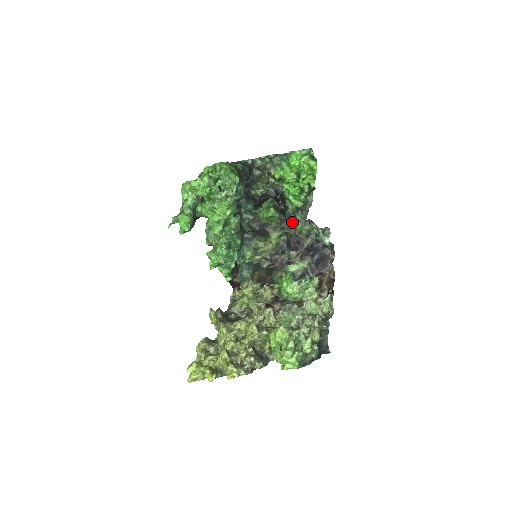
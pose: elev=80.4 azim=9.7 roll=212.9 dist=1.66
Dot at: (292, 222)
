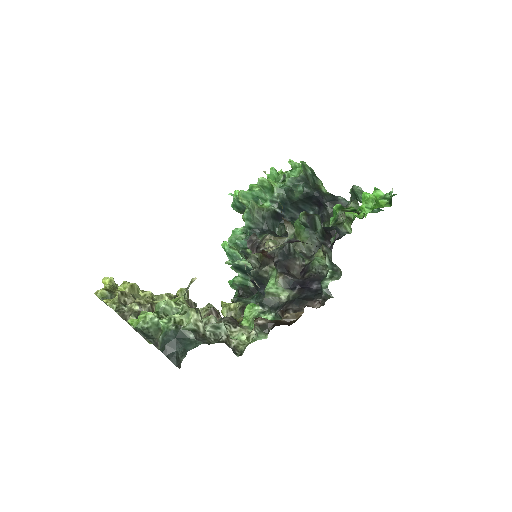
Dot at: (318, 253)
